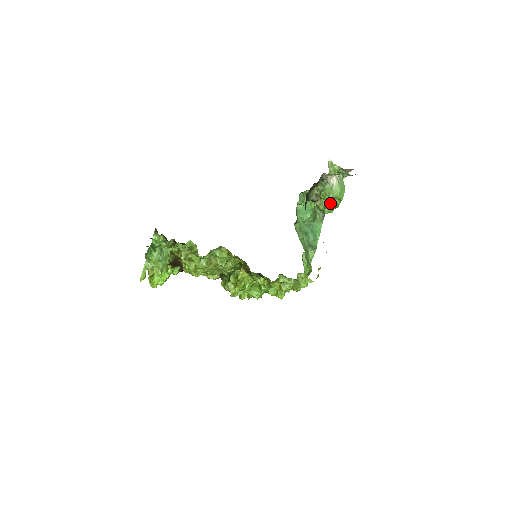
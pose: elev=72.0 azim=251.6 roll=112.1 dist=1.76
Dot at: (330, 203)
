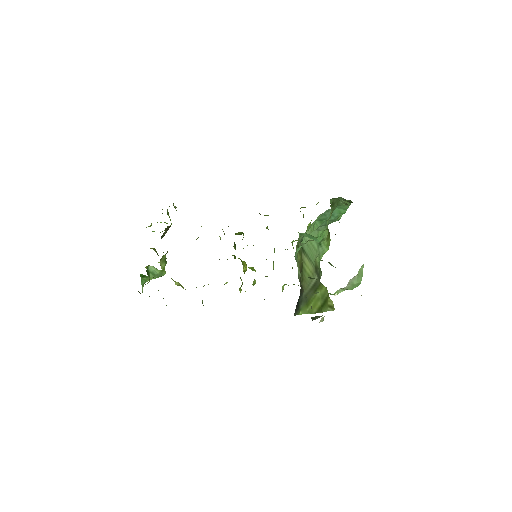
Dot at: occluded
